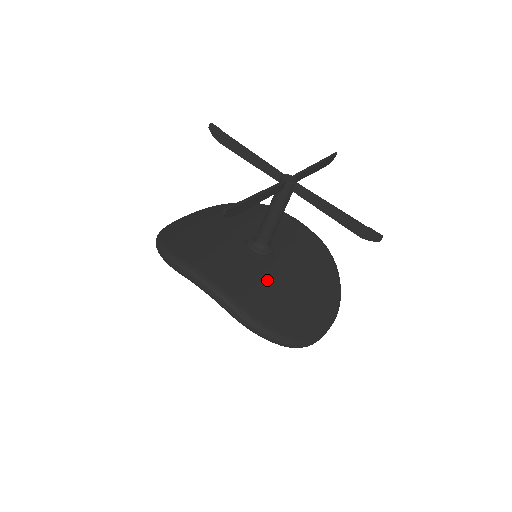
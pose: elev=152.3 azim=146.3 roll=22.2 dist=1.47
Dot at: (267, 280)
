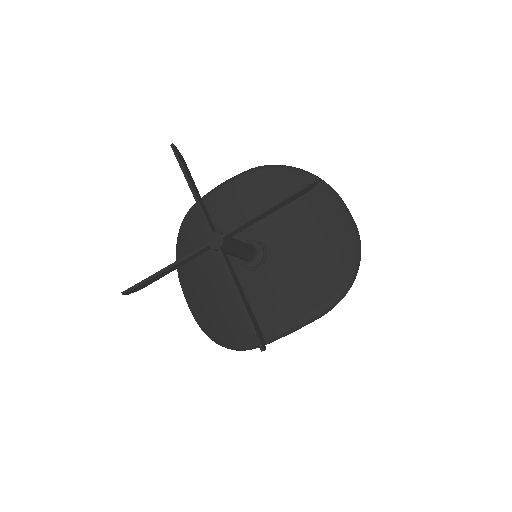
Dot at: (293, 267)
